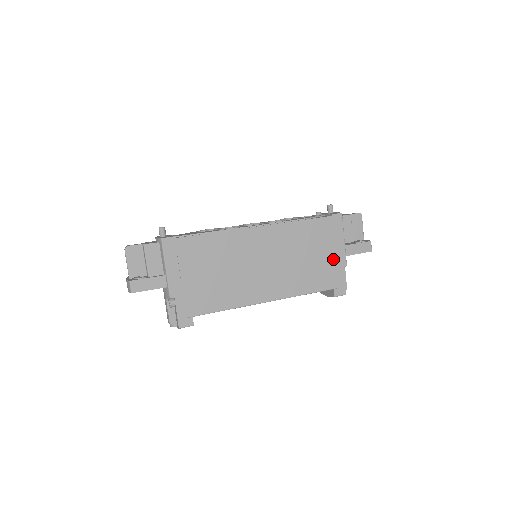
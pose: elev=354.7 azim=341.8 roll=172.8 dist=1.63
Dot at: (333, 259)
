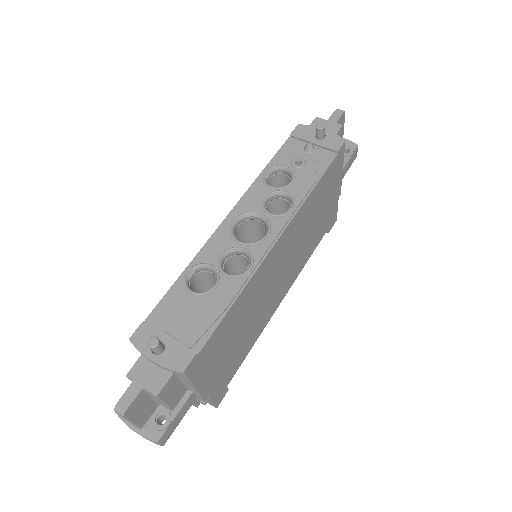
Dot at: (333, 200)
